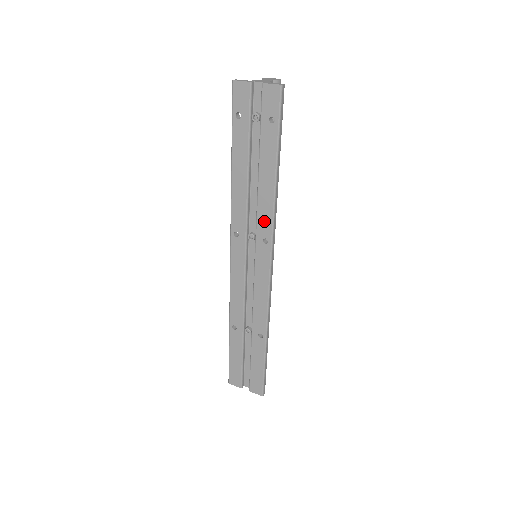
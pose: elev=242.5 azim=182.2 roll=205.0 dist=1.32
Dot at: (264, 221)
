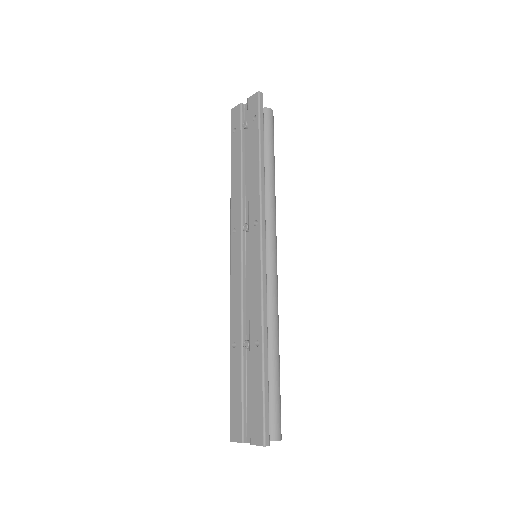
Dot at: (254, 204)
